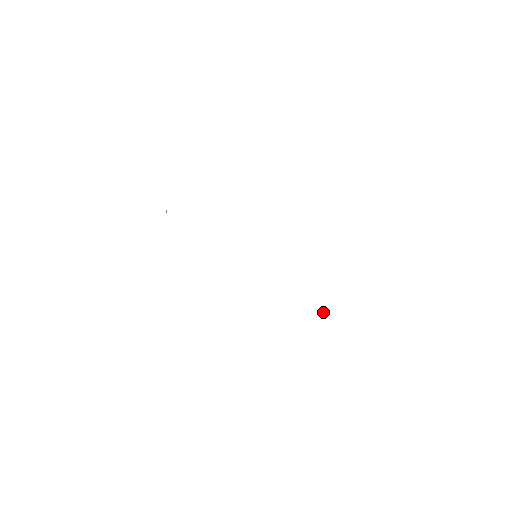
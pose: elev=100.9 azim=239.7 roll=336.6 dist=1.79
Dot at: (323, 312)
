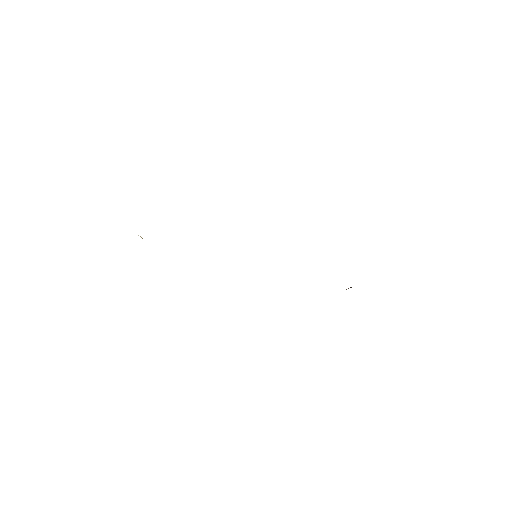
Dot at: (348, 288)
